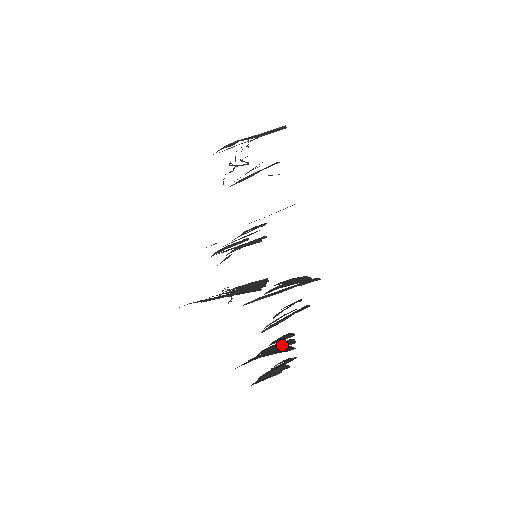
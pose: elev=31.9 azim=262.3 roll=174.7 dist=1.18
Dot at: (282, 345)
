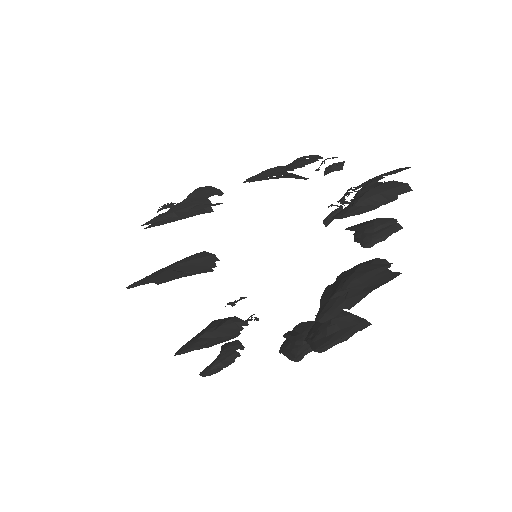
Dot at: (231, 331)
